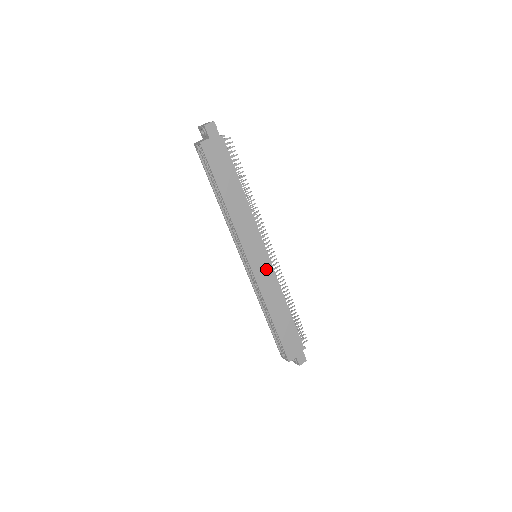
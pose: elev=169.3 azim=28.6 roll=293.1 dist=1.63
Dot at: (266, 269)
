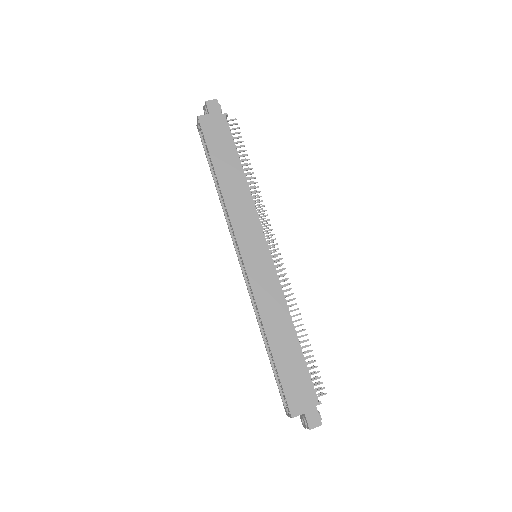
Dot at: (266, 271)
